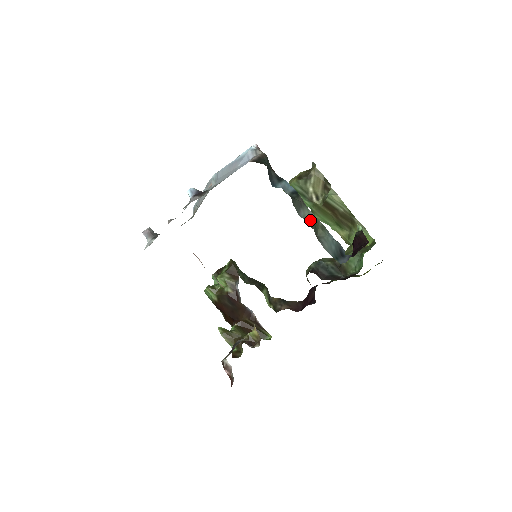
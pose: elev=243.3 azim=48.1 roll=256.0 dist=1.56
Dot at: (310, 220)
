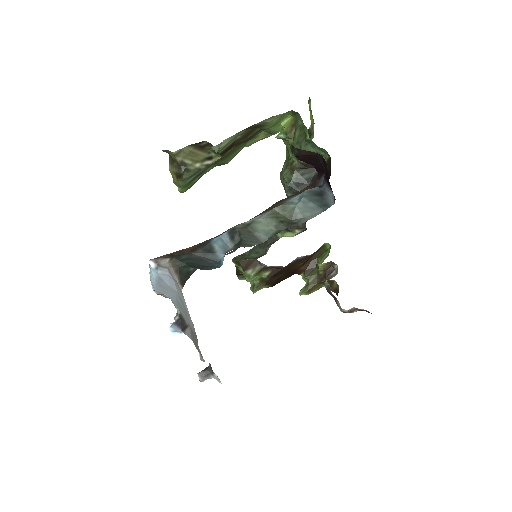
Dot at: (271, 225)
